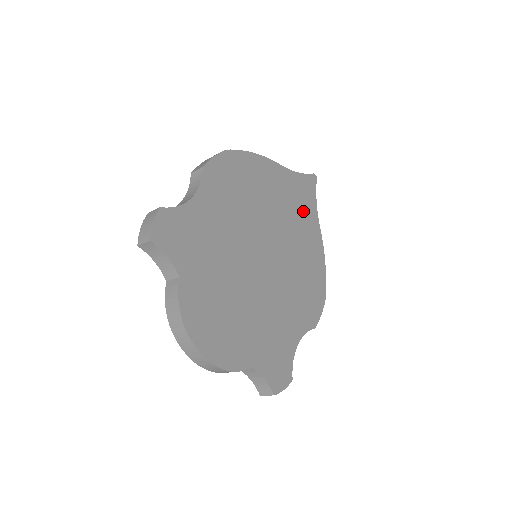
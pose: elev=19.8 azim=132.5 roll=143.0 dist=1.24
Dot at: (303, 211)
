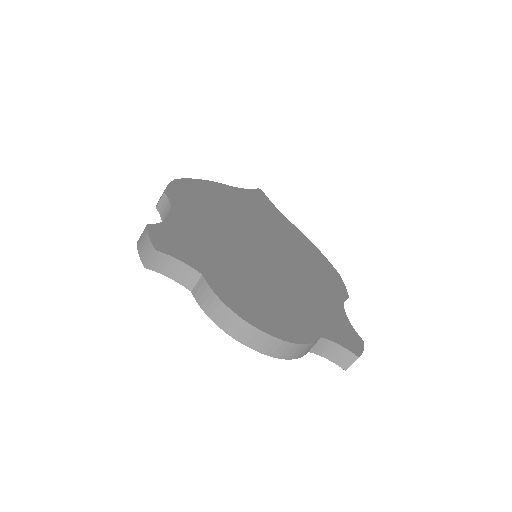
Dot at: (270, 214)
